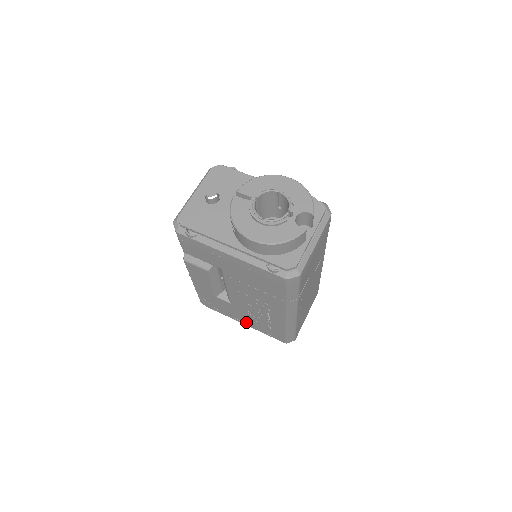
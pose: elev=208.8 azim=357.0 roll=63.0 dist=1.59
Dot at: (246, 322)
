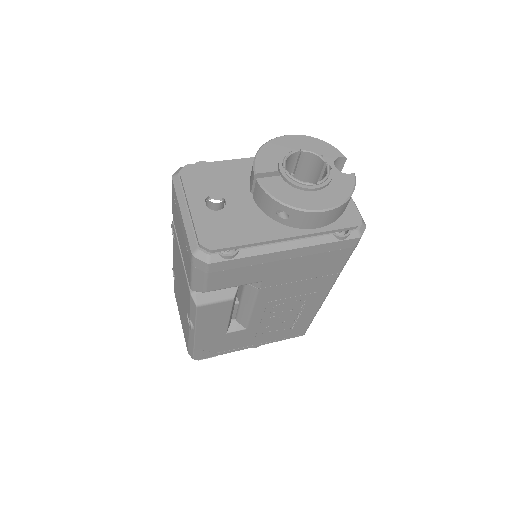
Dot at: (257, 342)
